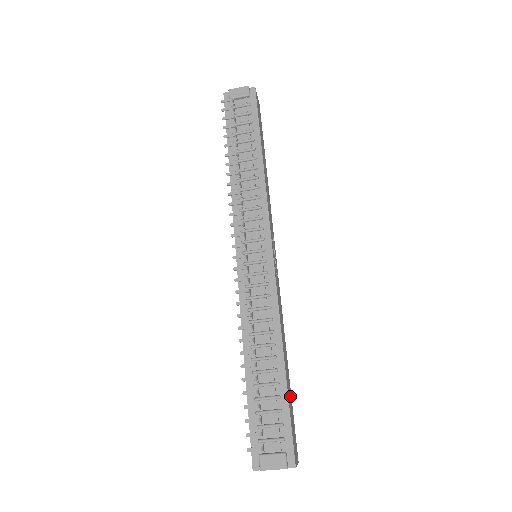
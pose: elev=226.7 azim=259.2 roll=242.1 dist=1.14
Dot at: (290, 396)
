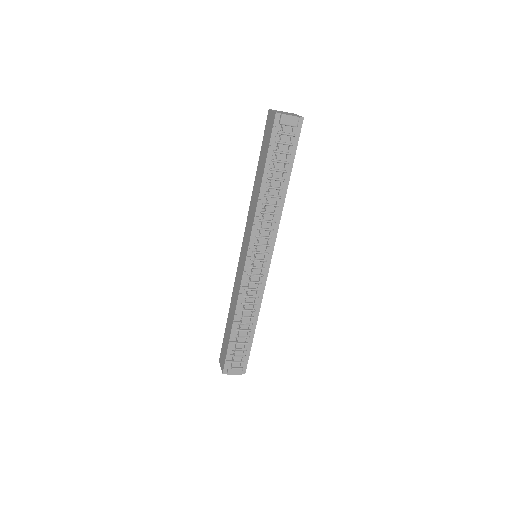
Dot at: occluded
